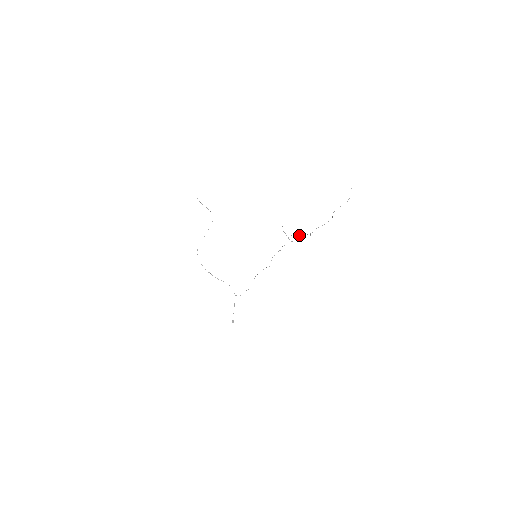
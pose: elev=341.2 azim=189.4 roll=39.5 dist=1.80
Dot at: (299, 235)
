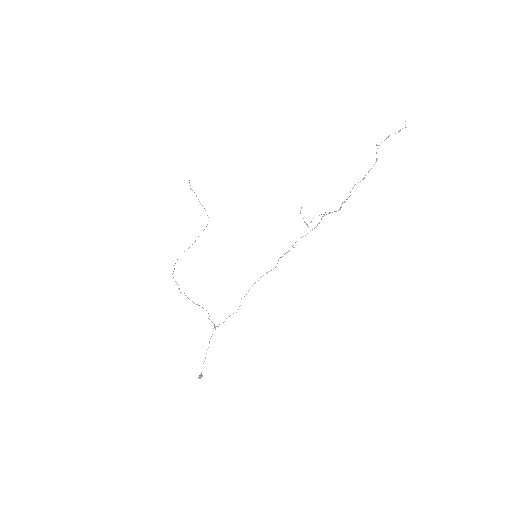
Dot at: (323, 214)
